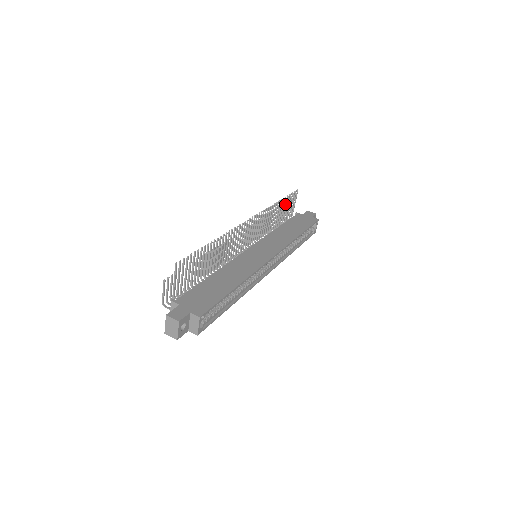
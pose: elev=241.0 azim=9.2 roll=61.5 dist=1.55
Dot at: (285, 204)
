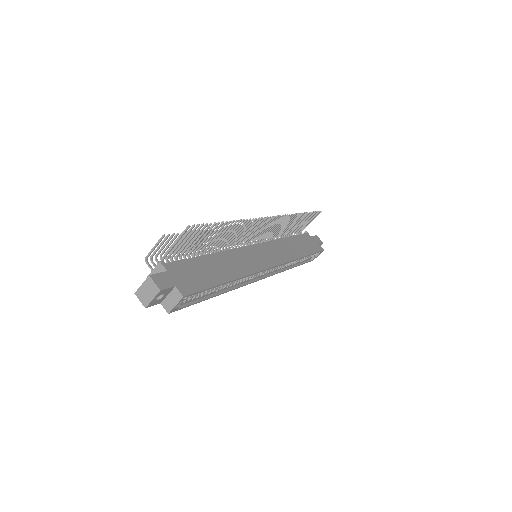
Dot at: (304, 218)
